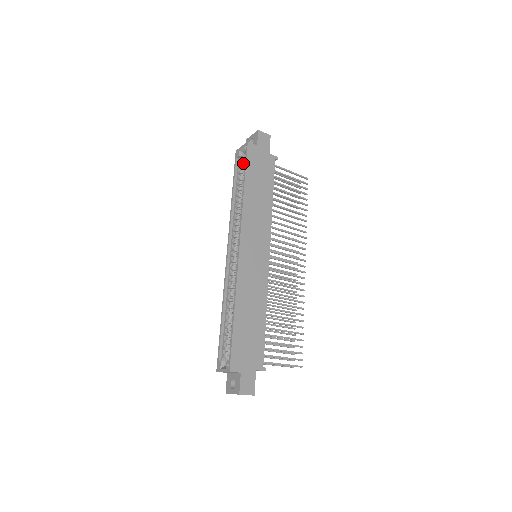
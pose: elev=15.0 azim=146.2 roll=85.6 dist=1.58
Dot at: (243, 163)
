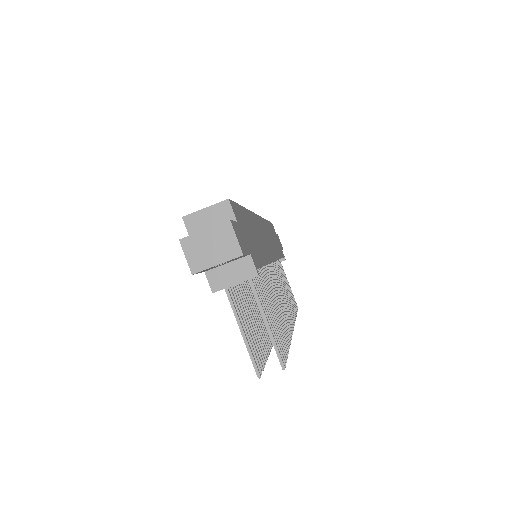
Dot at: occluded
